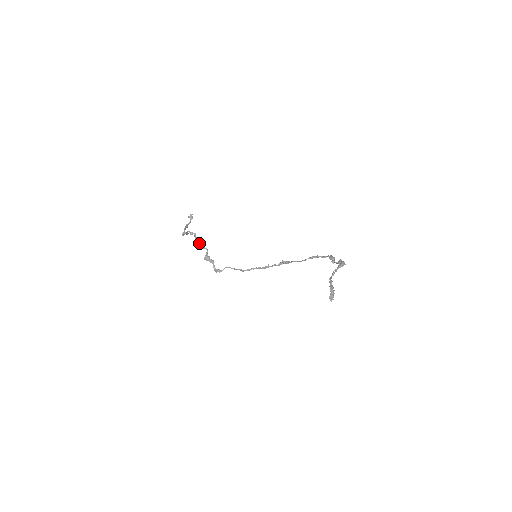
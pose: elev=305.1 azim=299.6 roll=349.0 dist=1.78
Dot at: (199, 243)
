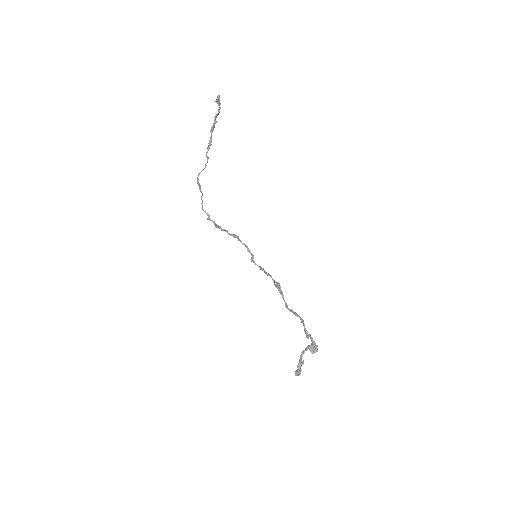
Dot at: (205, 212)
